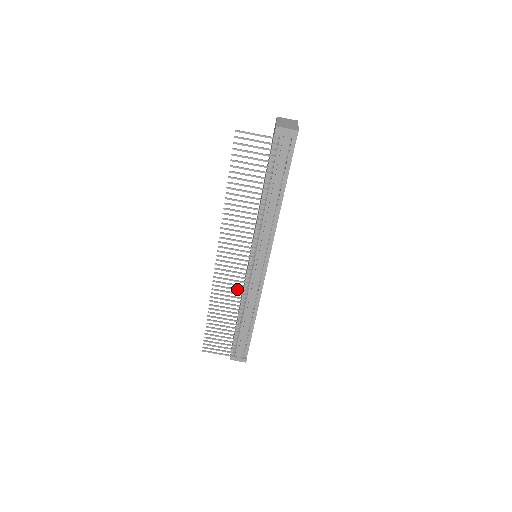
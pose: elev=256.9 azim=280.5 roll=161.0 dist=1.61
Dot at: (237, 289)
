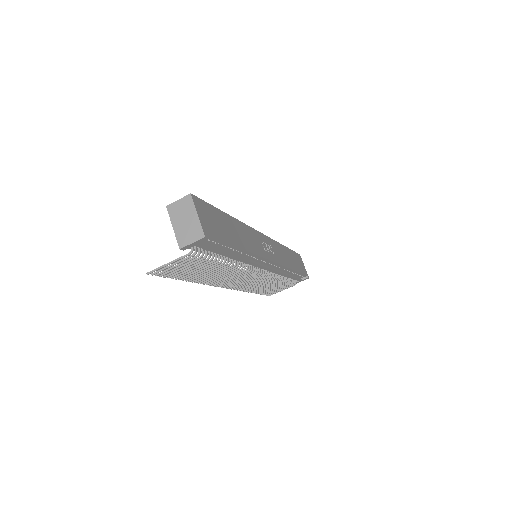
Dot at: (261, 281)
